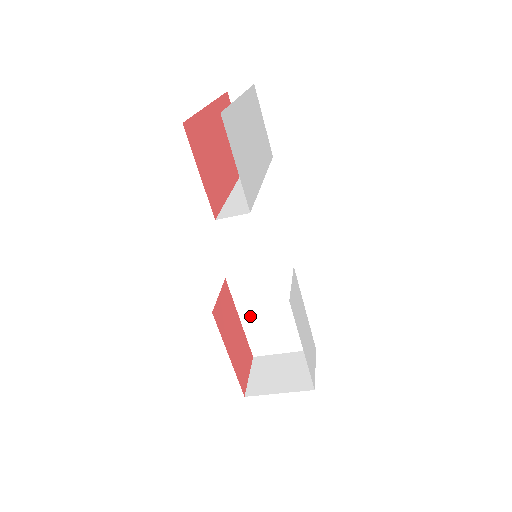
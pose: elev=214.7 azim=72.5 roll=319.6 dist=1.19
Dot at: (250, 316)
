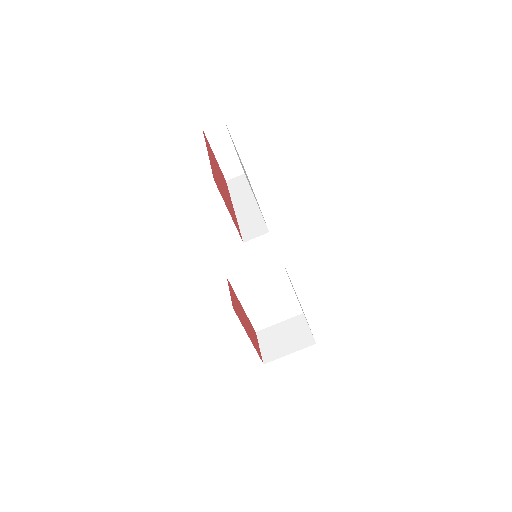
Dot at: (250, 301)
